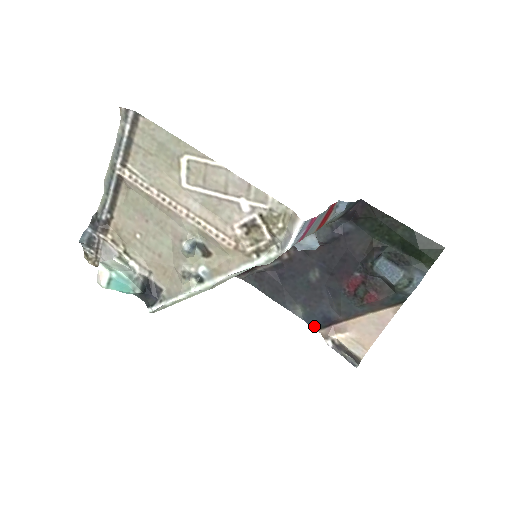
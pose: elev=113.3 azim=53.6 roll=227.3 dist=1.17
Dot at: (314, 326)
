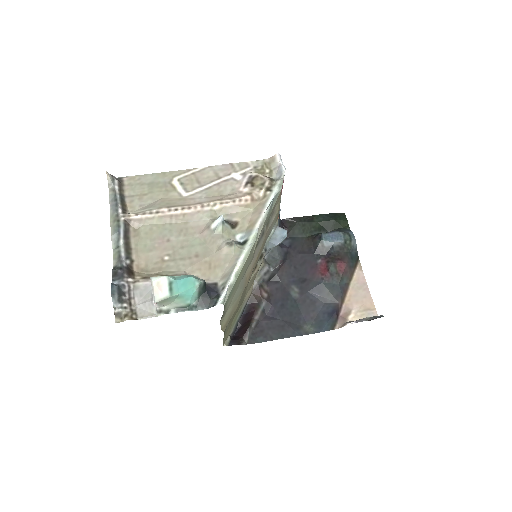
Dot at: (329, 328)
